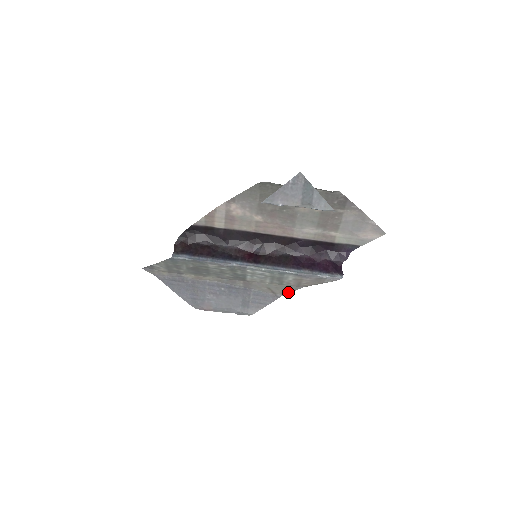
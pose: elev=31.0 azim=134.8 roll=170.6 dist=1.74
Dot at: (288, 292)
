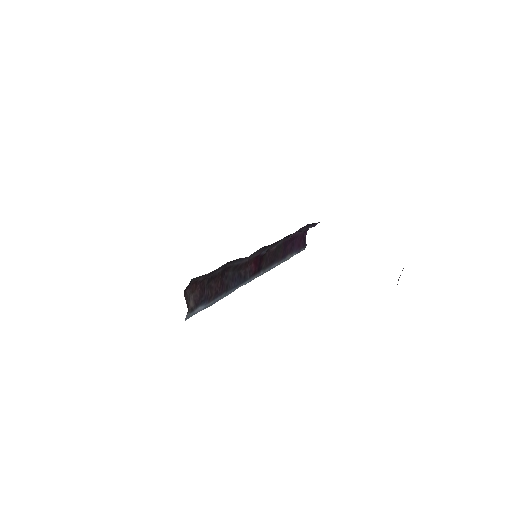
Dot at: occluded
